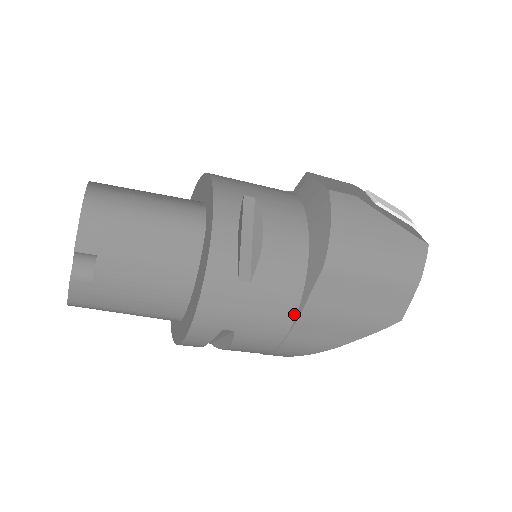
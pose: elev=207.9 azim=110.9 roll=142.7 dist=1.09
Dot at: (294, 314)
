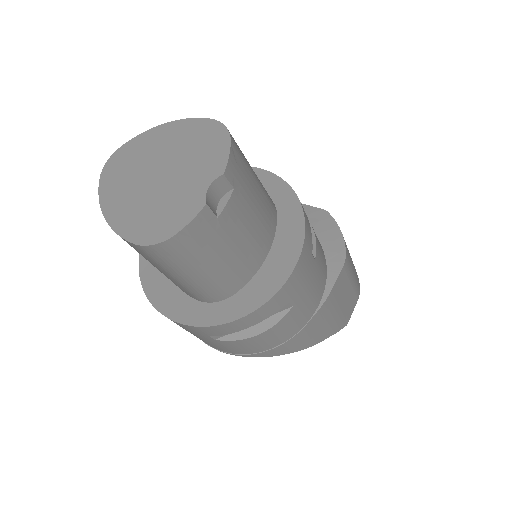
Dot at: (320, 300)
